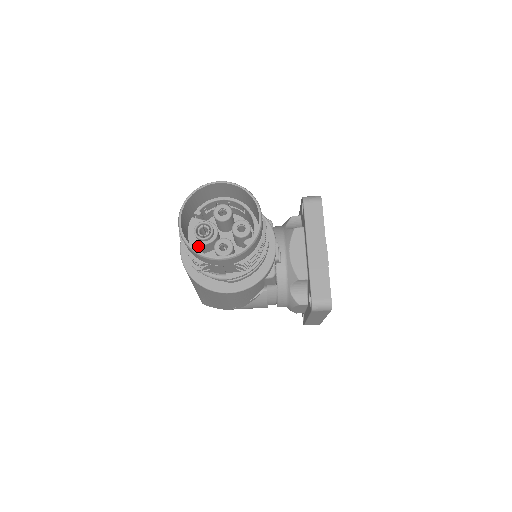
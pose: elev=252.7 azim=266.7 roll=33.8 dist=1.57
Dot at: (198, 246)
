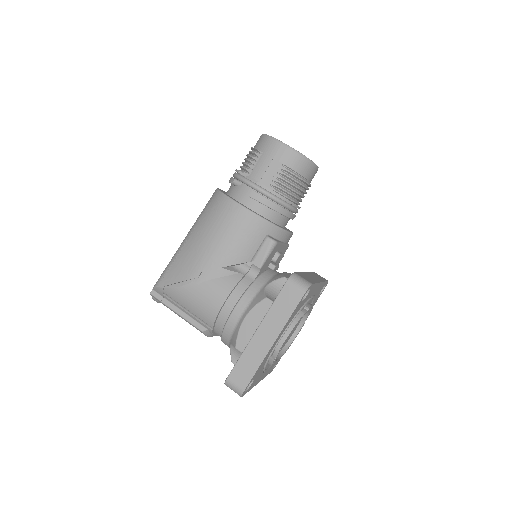
Dot at: occluded
